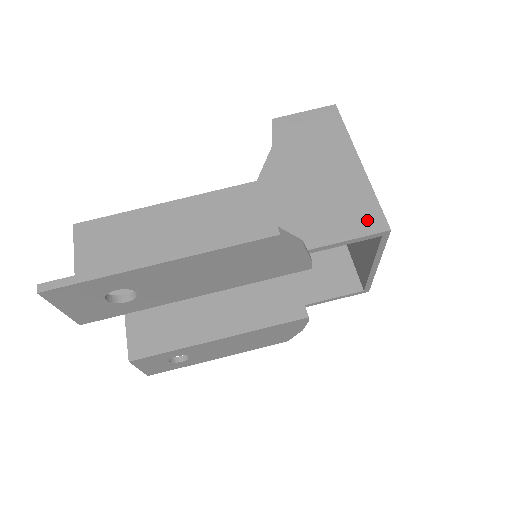
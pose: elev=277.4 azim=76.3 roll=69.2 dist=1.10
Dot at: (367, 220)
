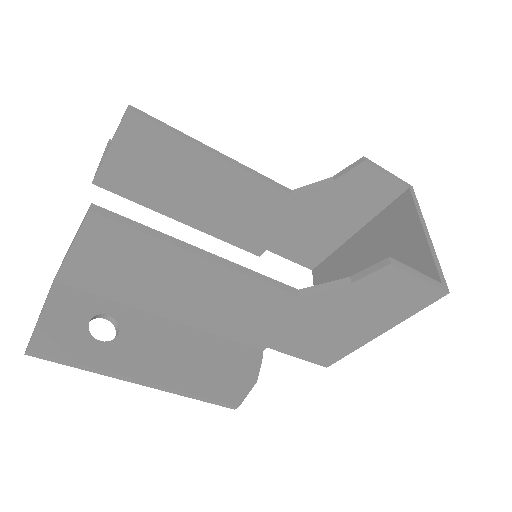
Dot at: (324, 358)
